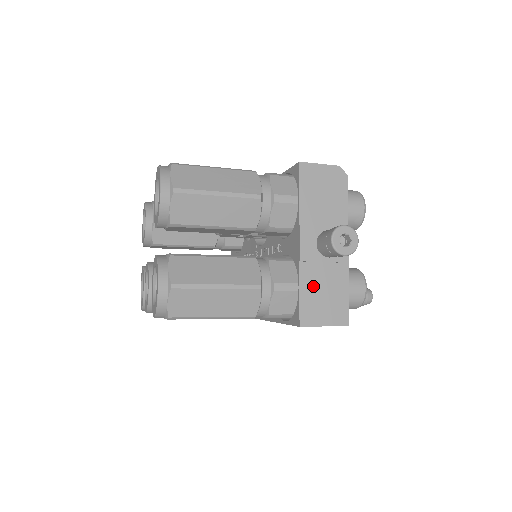
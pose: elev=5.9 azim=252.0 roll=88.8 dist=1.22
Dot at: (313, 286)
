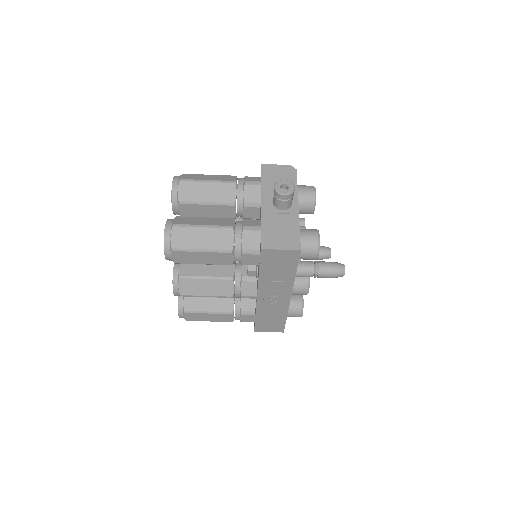
Dot at: (271, 226)
